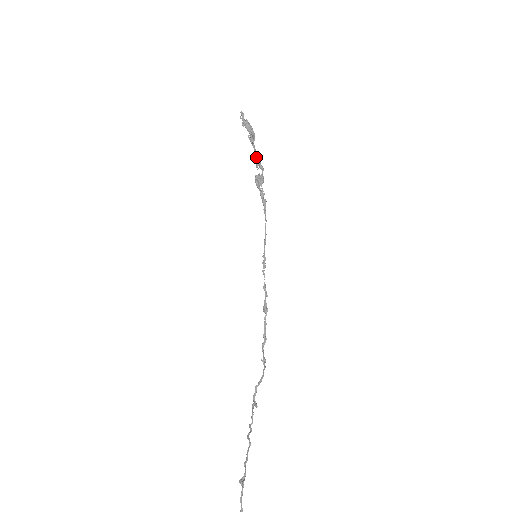
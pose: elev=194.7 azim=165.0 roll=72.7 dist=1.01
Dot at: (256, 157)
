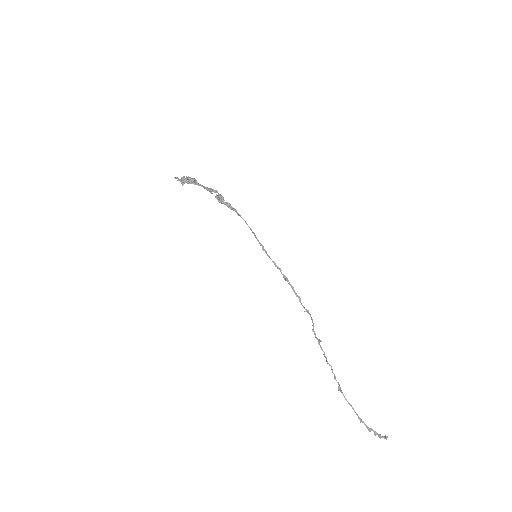
Dot at: occluded
